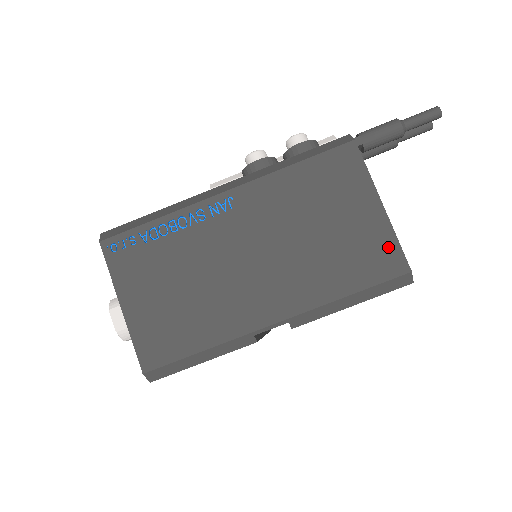
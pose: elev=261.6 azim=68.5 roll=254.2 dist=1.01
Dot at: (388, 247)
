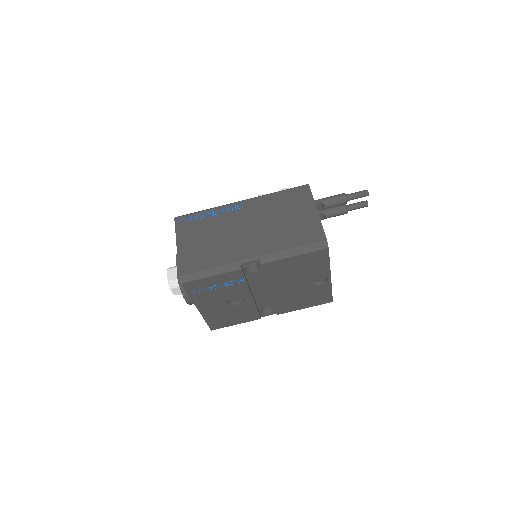
Dot at: (317, 229)
